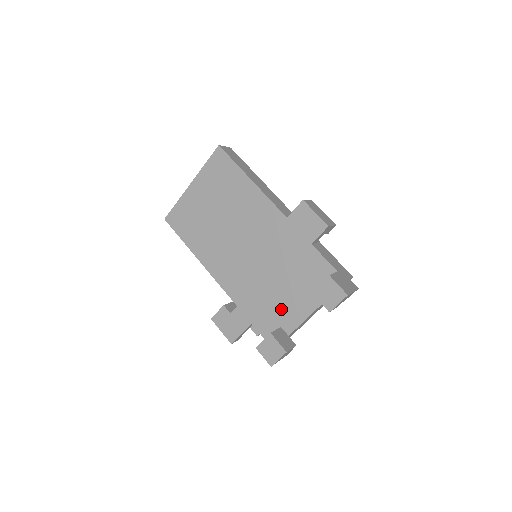
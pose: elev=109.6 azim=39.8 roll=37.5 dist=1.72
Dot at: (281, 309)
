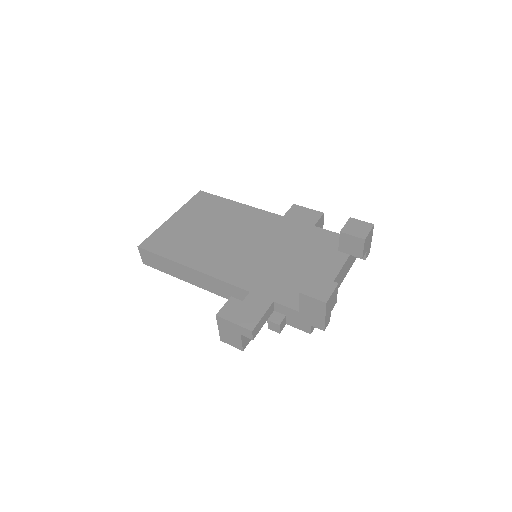
Dot at: (305, 278)
